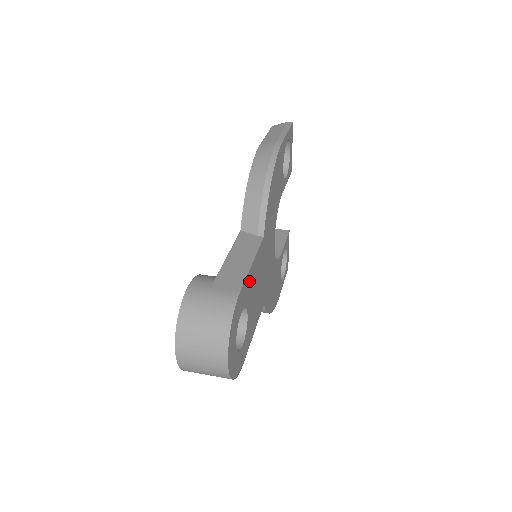
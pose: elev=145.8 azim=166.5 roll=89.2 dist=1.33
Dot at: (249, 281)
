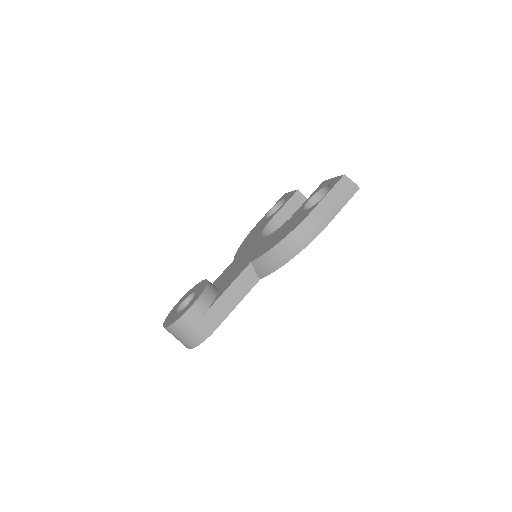
Dot at: occluded
